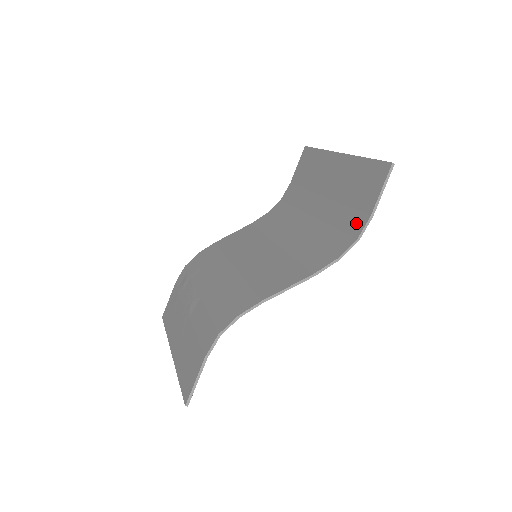
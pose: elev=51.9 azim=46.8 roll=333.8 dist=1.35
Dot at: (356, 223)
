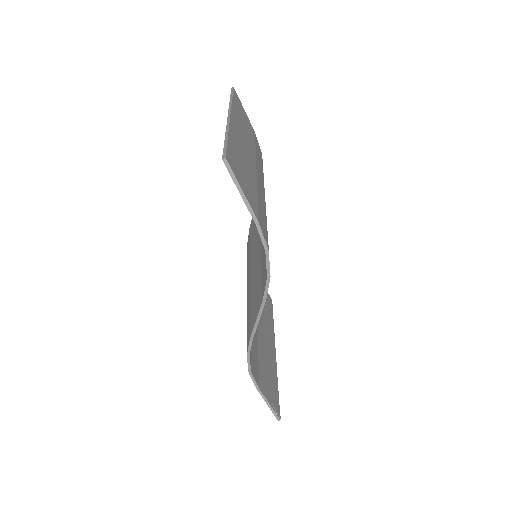
Dot at: occluded
